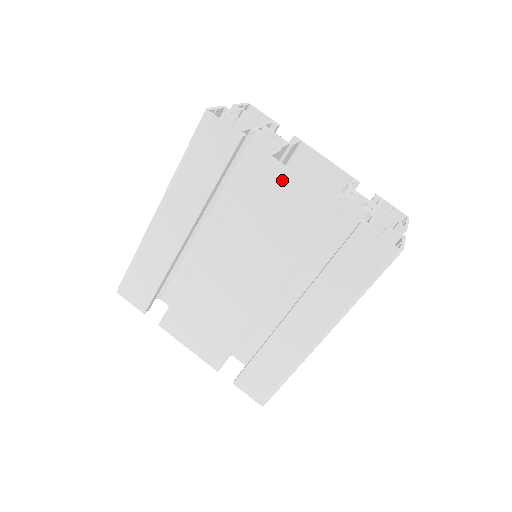
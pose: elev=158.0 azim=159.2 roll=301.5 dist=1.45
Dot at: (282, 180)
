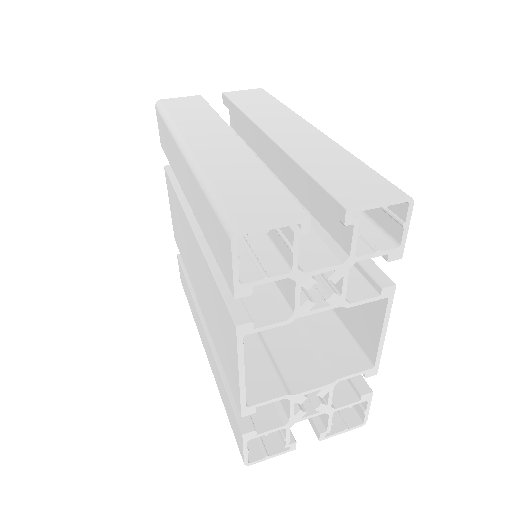
Dot at: (233, 349)
